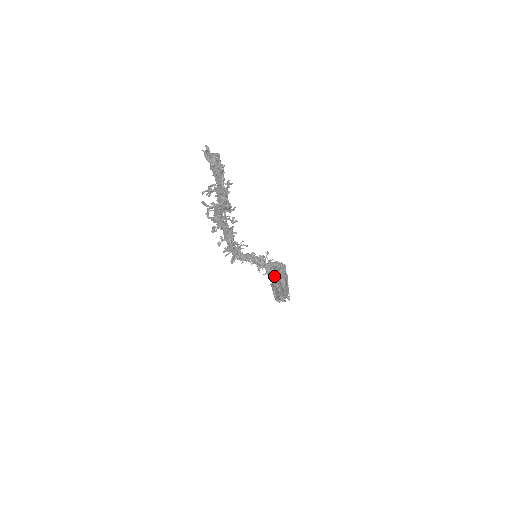
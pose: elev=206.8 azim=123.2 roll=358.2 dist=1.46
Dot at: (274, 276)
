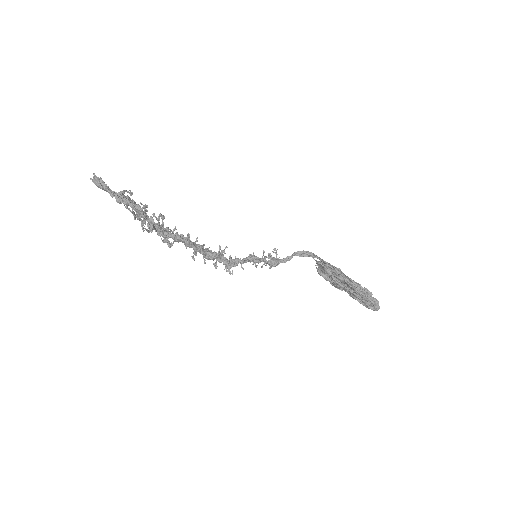
Dot at: (332, 280)
